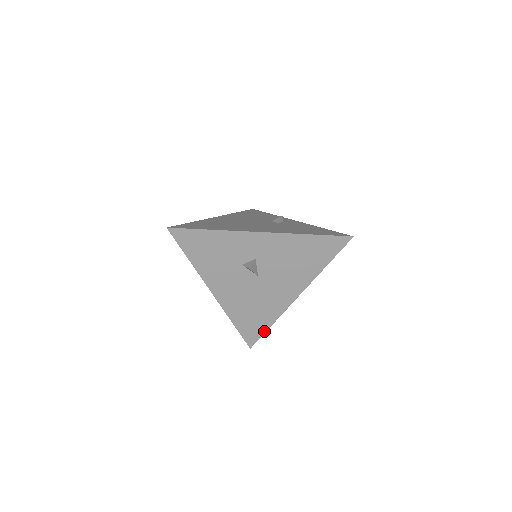
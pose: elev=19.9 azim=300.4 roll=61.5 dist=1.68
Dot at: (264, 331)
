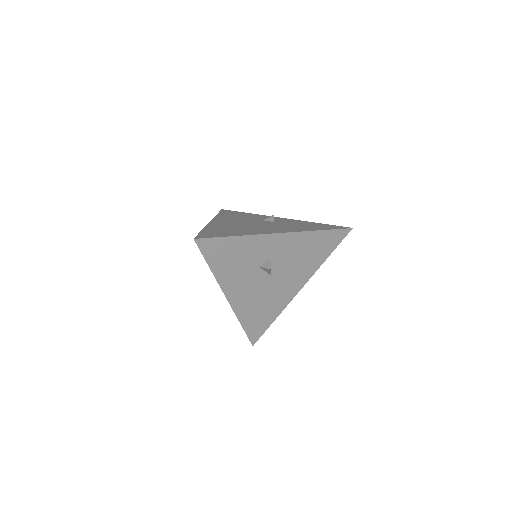
Dot at: (267, 327)
